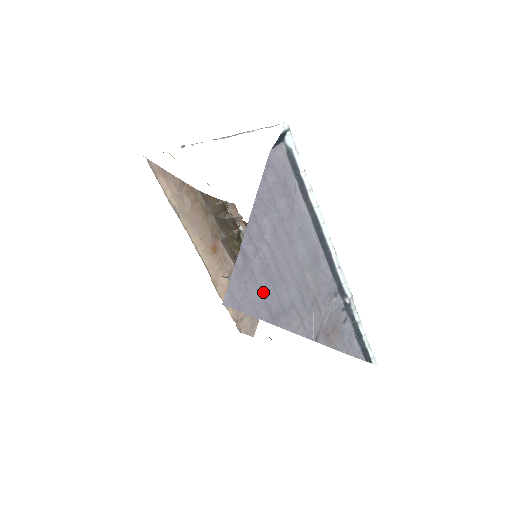
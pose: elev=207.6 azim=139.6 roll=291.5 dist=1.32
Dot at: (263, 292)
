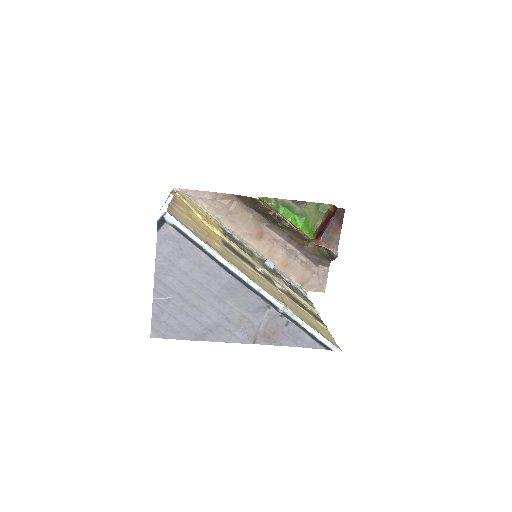
Dot at: (183, 323)
